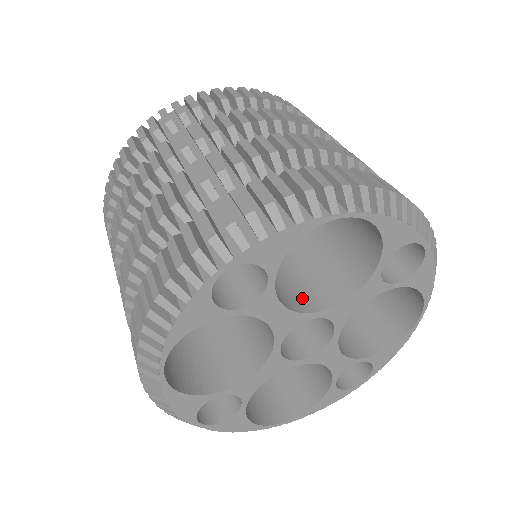
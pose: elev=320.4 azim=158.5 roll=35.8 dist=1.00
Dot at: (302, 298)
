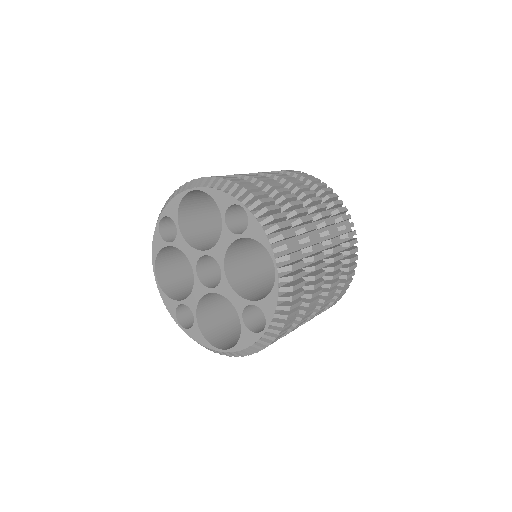
Dot at: (210, 248)
